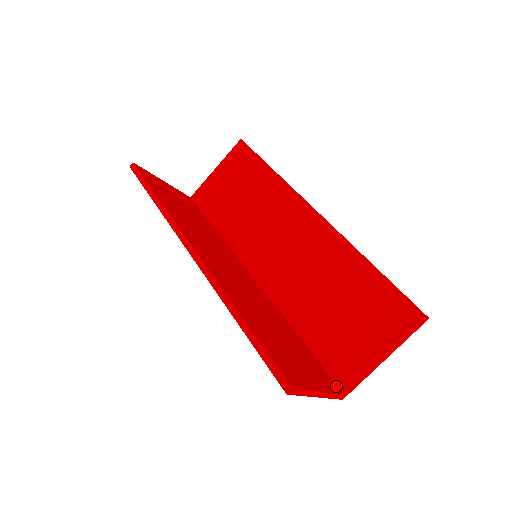
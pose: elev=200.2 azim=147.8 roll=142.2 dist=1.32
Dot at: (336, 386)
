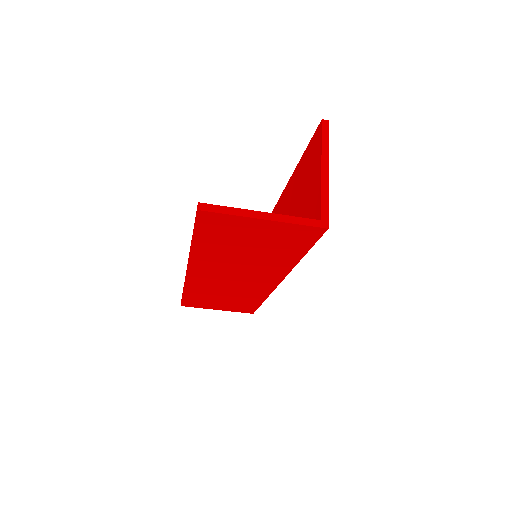
Dot at: occluded
